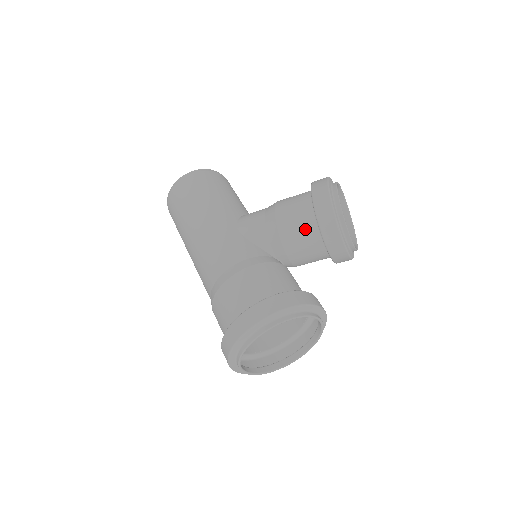
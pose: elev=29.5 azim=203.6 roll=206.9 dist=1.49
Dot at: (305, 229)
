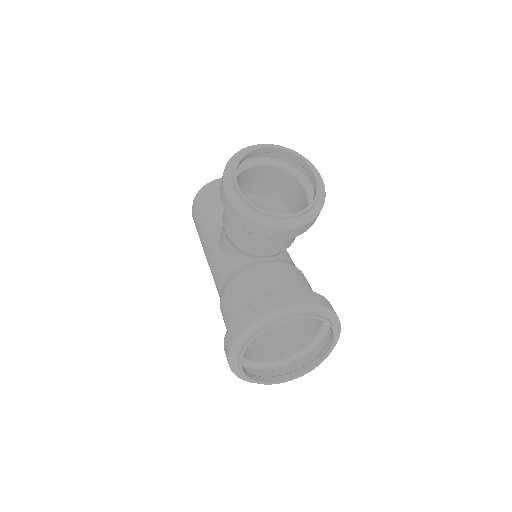
Dot at: (240, 229)
